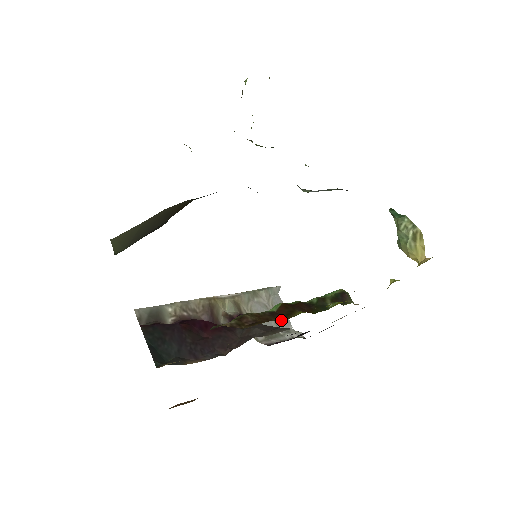
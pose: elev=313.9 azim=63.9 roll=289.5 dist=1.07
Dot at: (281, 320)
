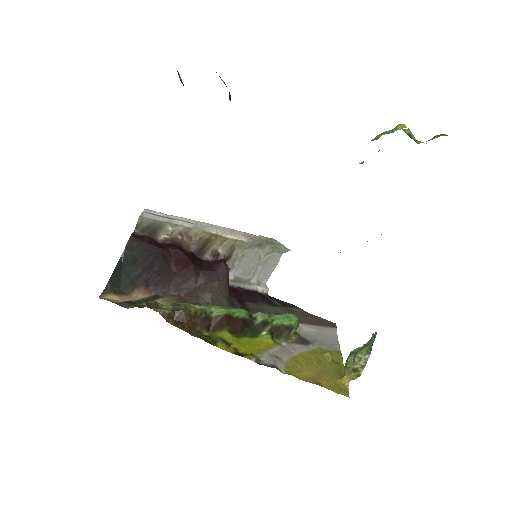
Dot at: (263, 272)
